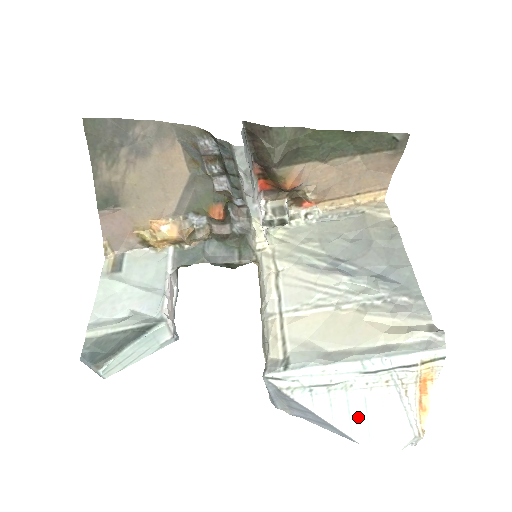
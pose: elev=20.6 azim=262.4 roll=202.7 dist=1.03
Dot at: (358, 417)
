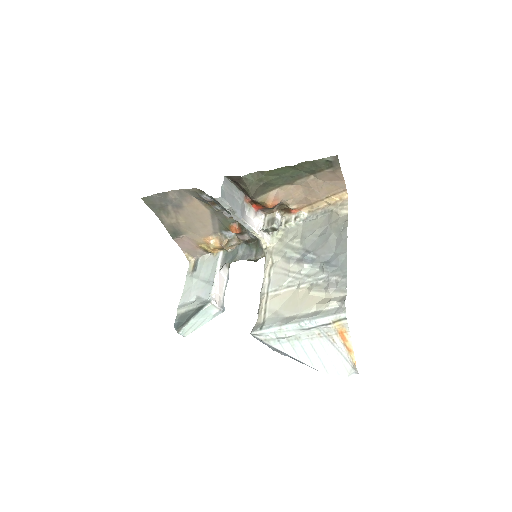
Dot at: (313, 356)
